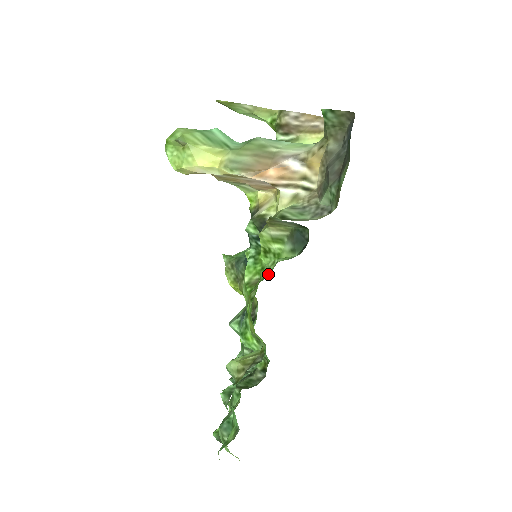
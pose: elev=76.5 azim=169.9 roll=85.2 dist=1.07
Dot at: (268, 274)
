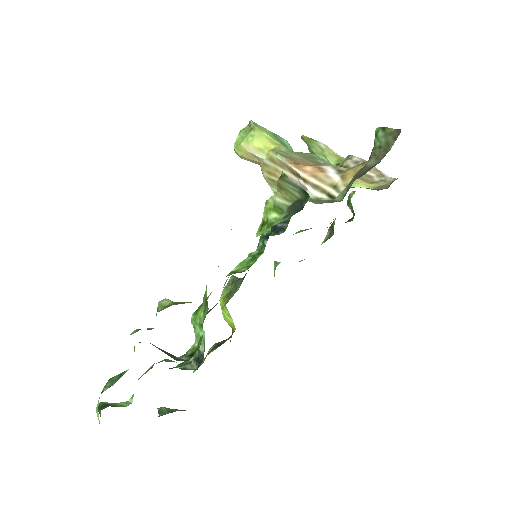
Dot at: occluded
